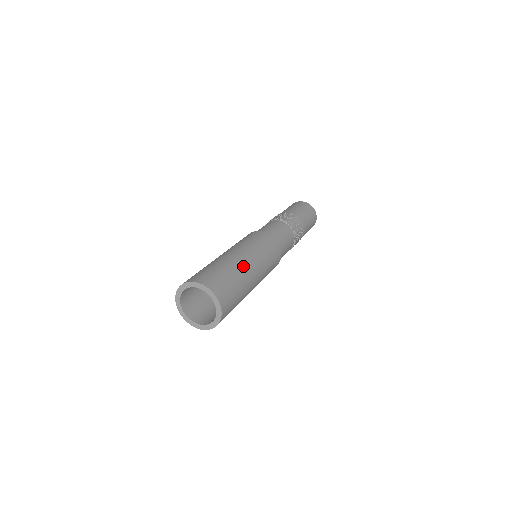
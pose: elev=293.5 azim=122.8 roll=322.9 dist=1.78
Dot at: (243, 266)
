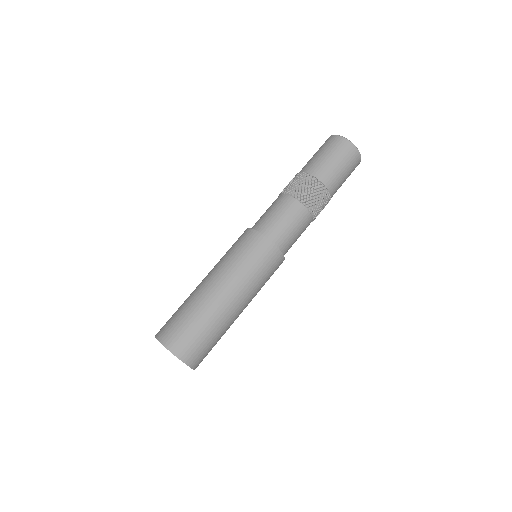
Dot at: (218, 306)
